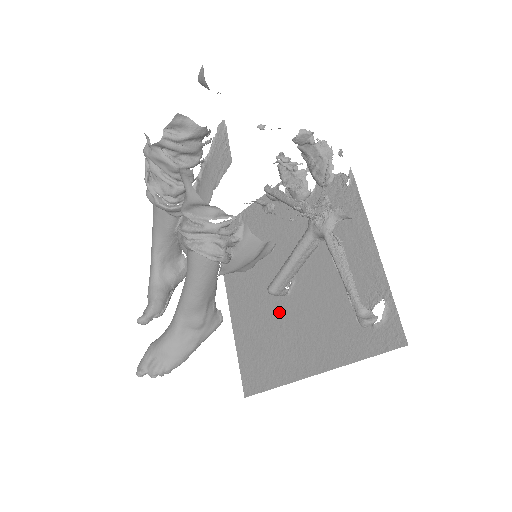
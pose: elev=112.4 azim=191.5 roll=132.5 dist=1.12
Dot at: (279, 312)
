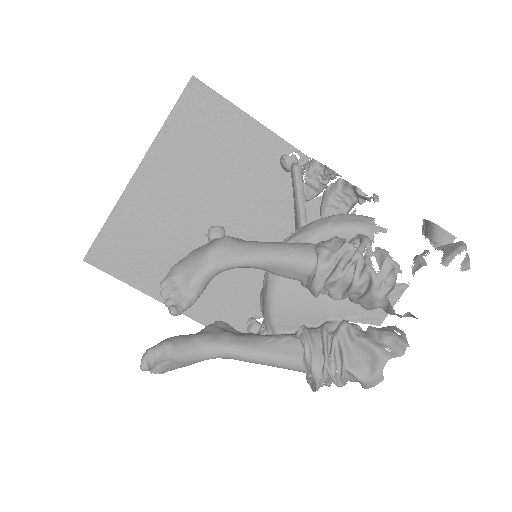
Dot at: (189, 240)
